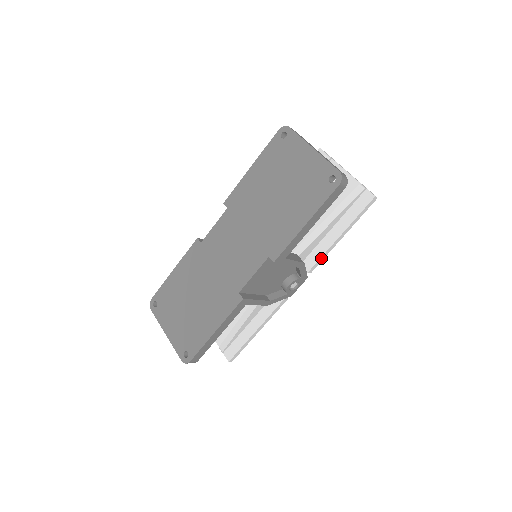
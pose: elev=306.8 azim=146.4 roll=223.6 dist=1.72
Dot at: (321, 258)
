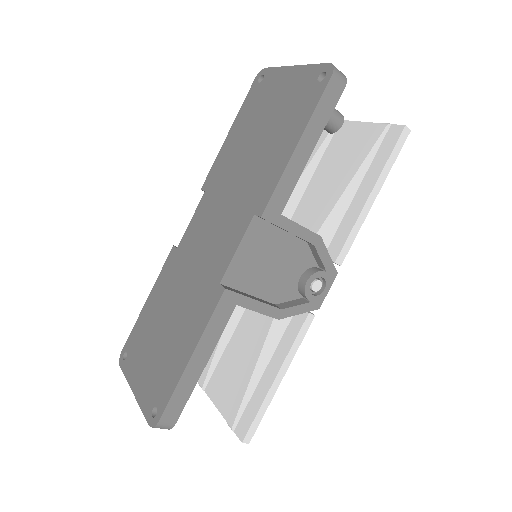
Dot at: (350, 236)
